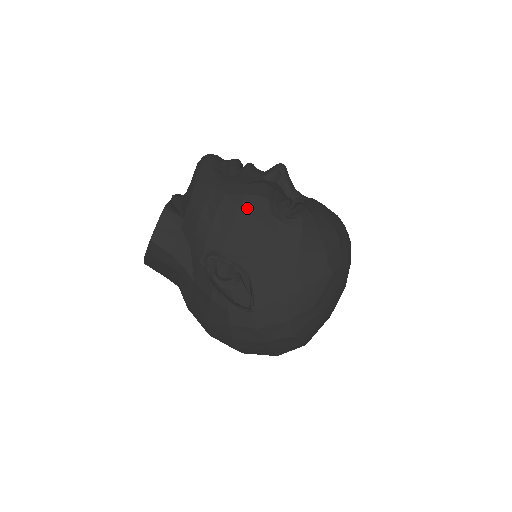
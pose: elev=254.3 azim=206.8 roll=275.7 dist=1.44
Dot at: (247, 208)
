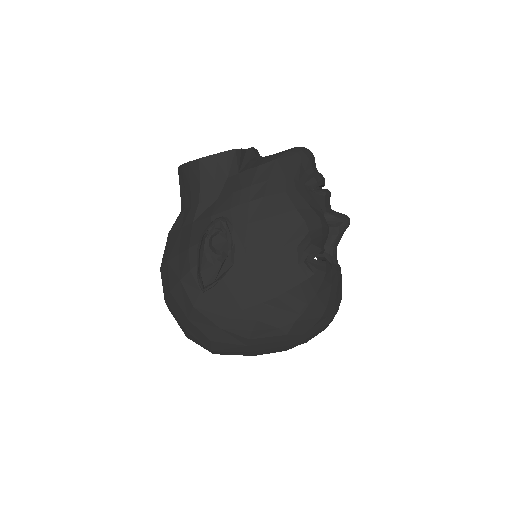
Dot at: (287, 221)
